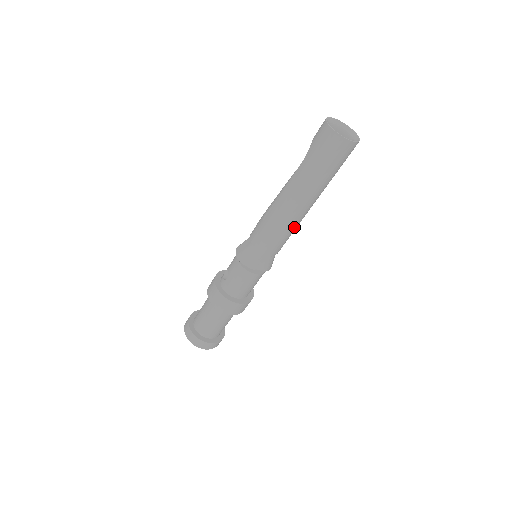
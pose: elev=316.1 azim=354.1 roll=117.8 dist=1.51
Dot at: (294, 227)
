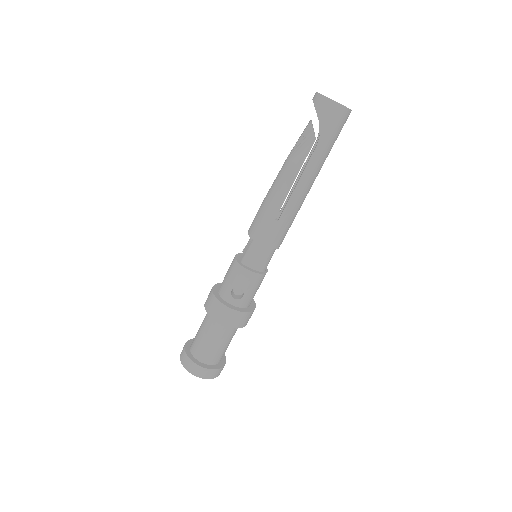
Dot at: occluded
